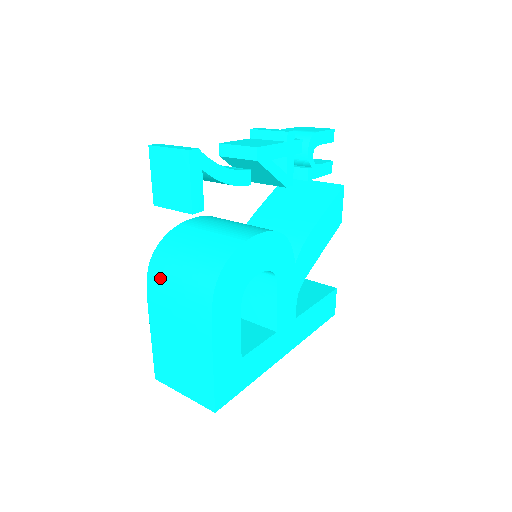
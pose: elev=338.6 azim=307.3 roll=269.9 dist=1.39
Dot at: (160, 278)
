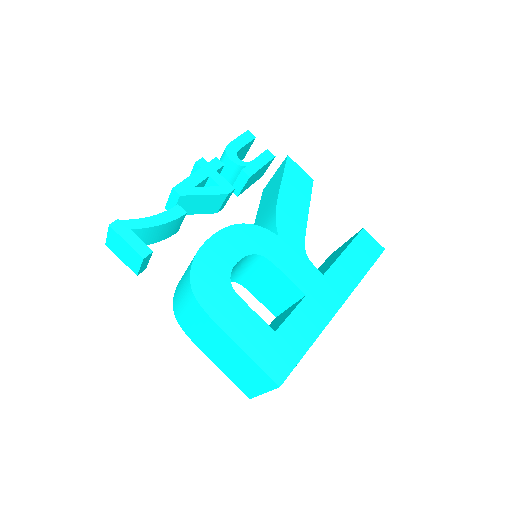
Dot at: (182, 319)
